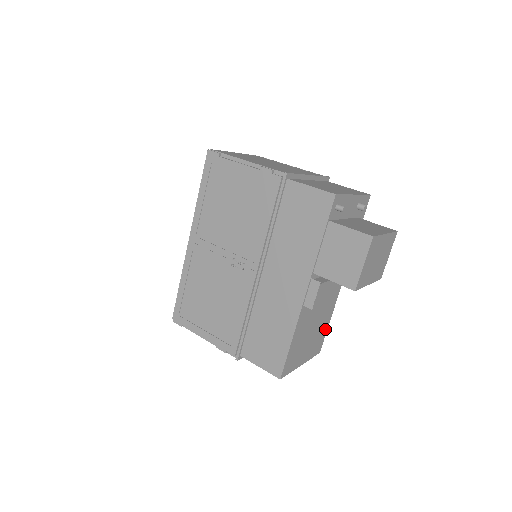
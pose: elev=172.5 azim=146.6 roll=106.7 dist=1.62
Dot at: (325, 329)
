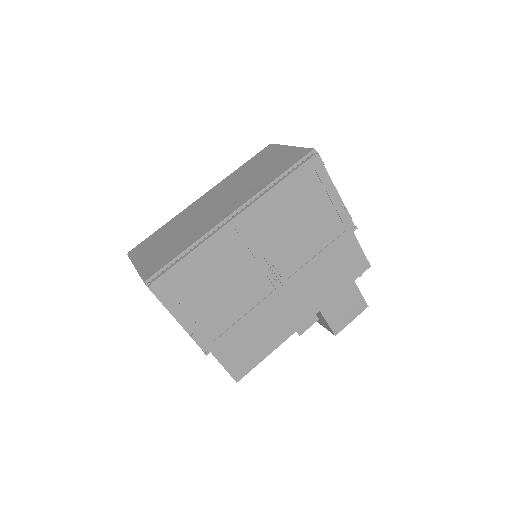
Dot at: occluded
